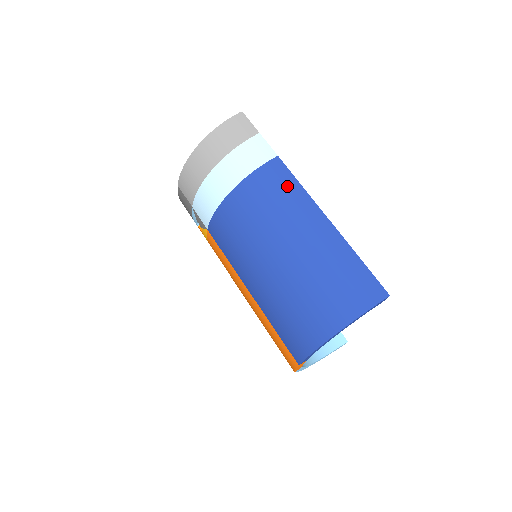
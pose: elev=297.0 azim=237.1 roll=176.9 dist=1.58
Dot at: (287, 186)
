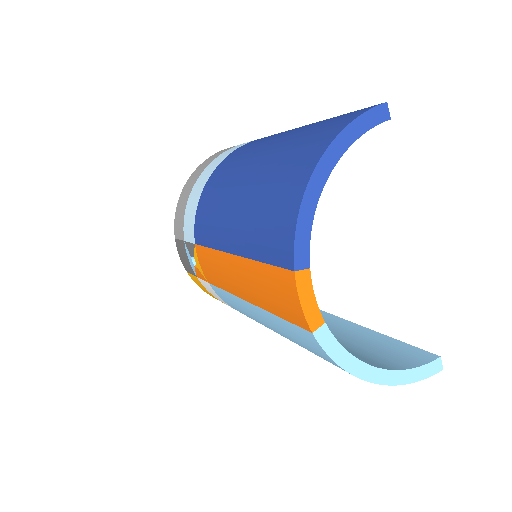
Dot at: occluded
